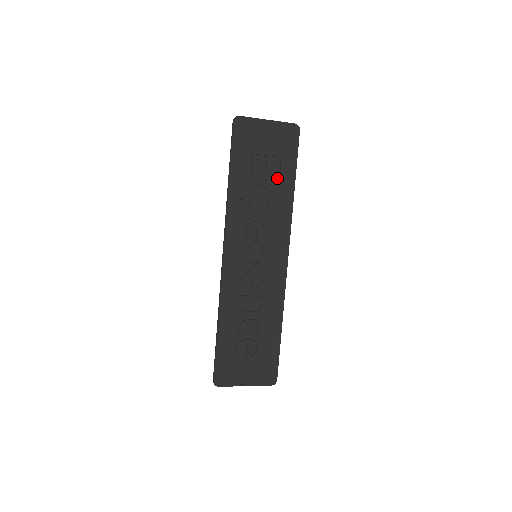
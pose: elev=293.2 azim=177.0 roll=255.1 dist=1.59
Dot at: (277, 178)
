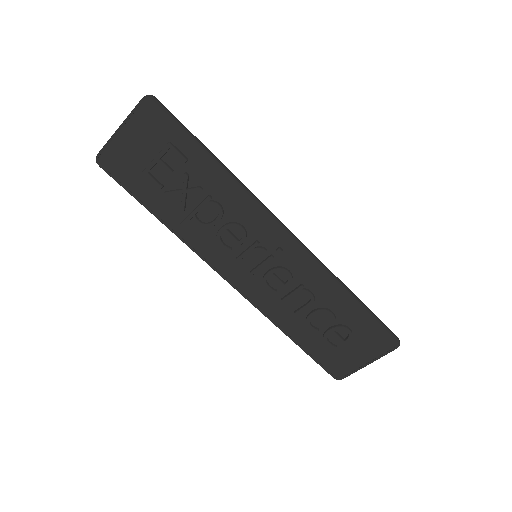
Dot at: (191, 170)
